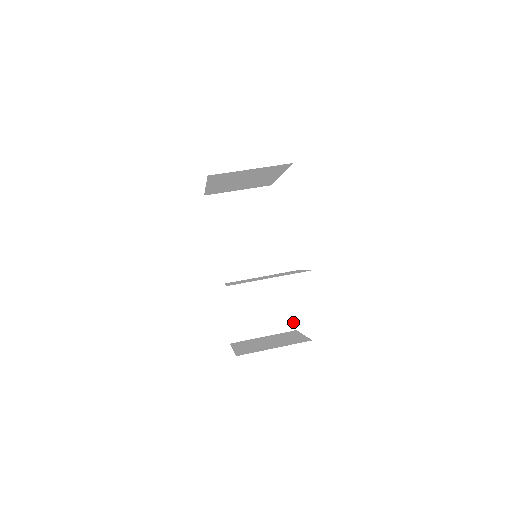
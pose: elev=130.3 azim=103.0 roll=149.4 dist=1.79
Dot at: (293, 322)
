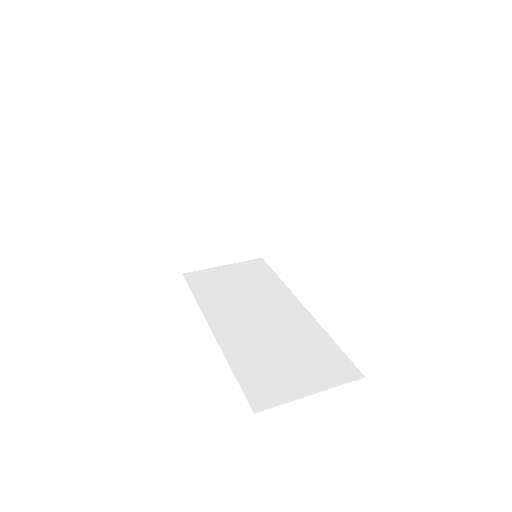
Dot at: (353, 368)
